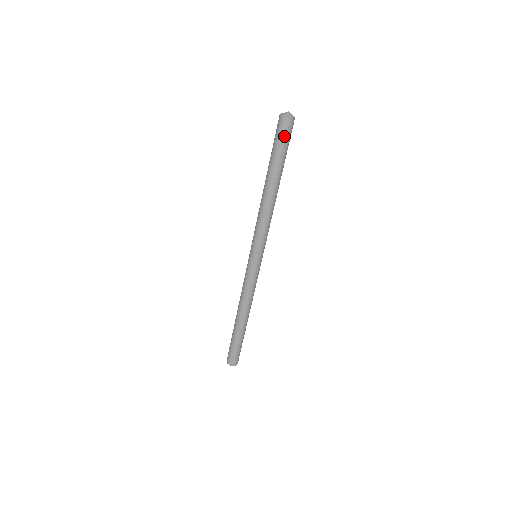
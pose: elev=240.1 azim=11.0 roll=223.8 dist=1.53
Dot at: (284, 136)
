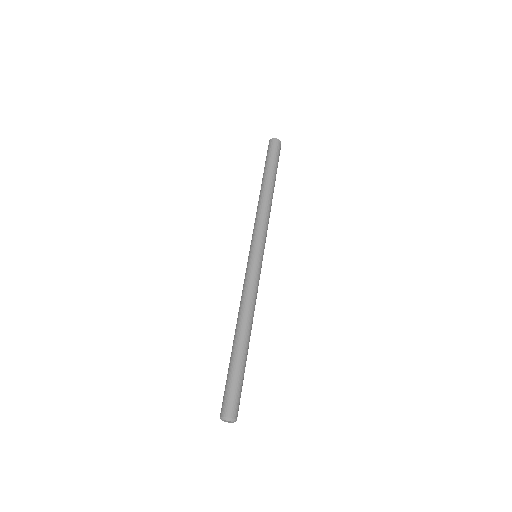
Dot at: (277, 150)
